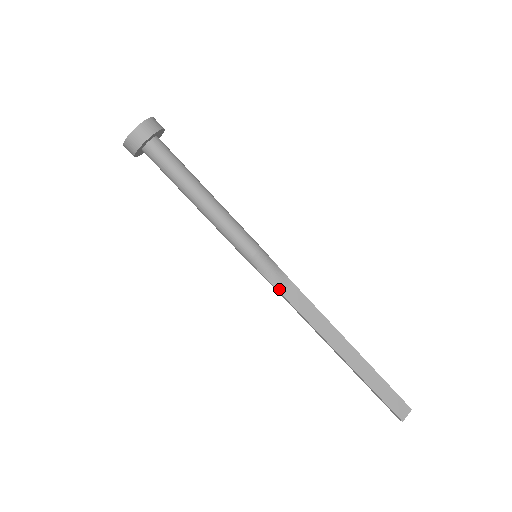
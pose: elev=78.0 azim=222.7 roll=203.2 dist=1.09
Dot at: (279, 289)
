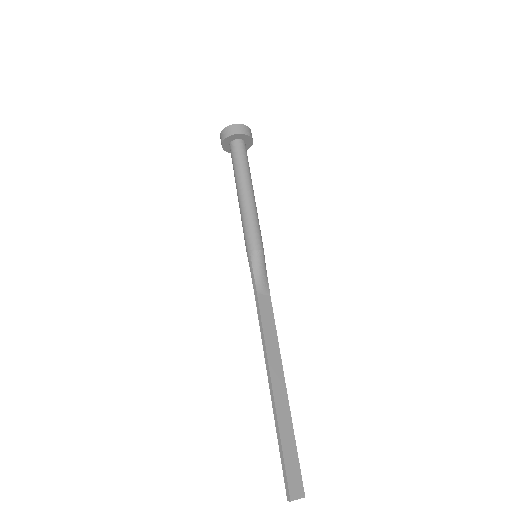
Dot at: (258, 289)
